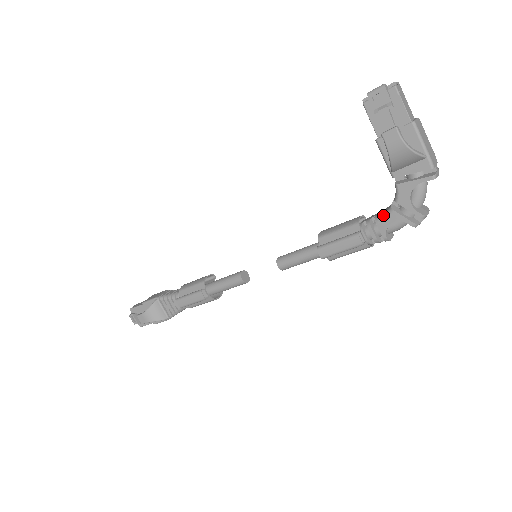
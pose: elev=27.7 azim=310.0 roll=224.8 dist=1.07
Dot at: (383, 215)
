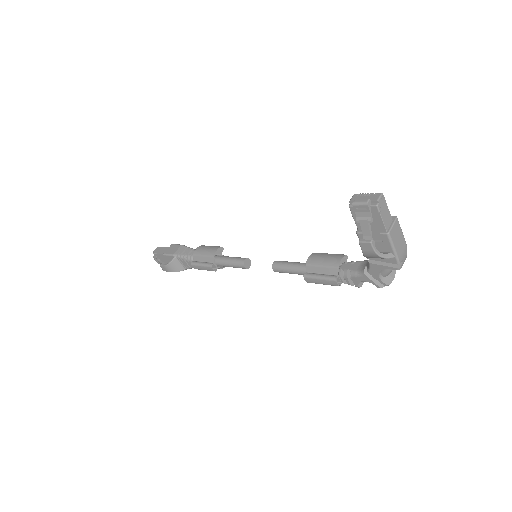
Dot at: (357, 274)
